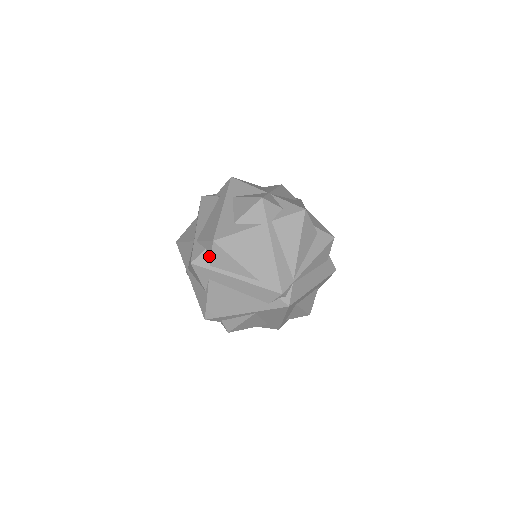
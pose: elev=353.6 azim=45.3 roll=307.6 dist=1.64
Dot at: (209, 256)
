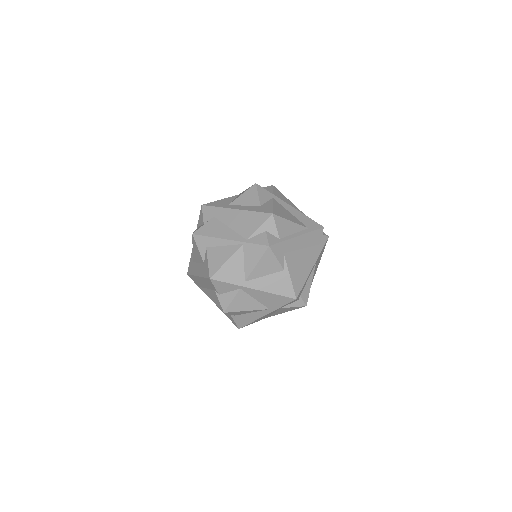
Dot at: (274, 232)
